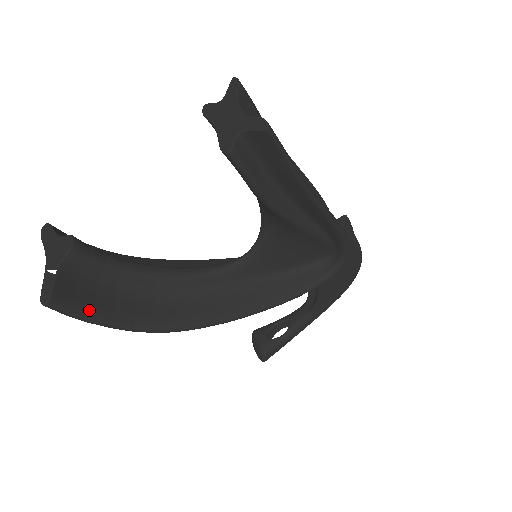
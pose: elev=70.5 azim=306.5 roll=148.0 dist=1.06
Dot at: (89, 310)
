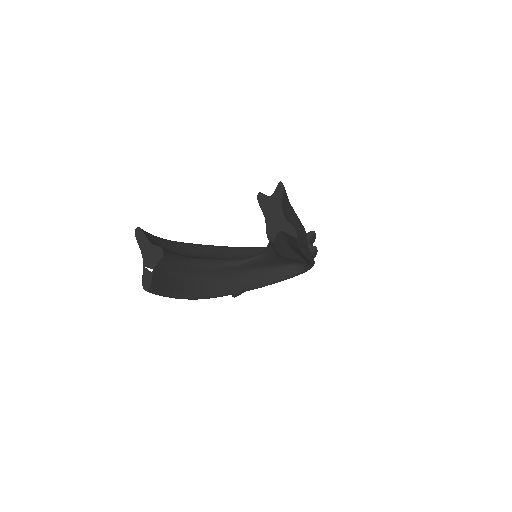
Dot at: (164, 290)
